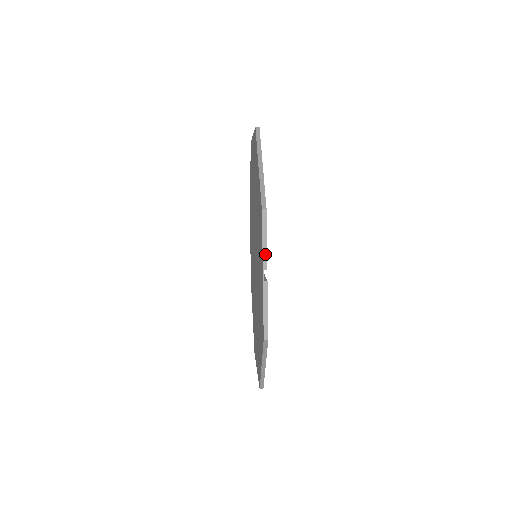
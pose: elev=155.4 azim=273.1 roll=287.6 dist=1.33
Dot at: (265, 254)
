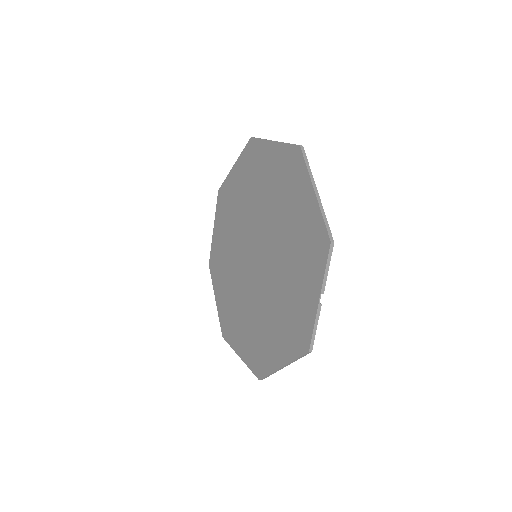
Dot at: (325, 281)
